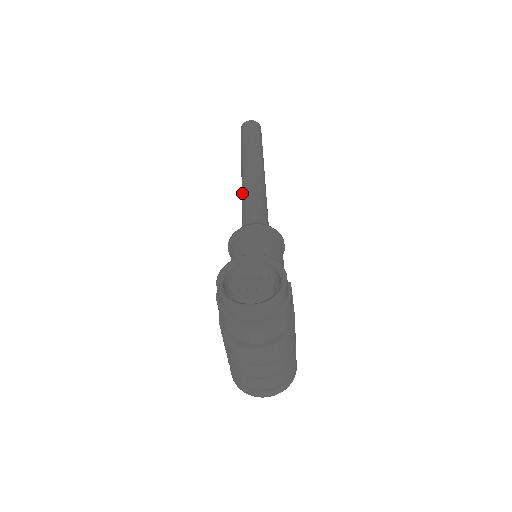
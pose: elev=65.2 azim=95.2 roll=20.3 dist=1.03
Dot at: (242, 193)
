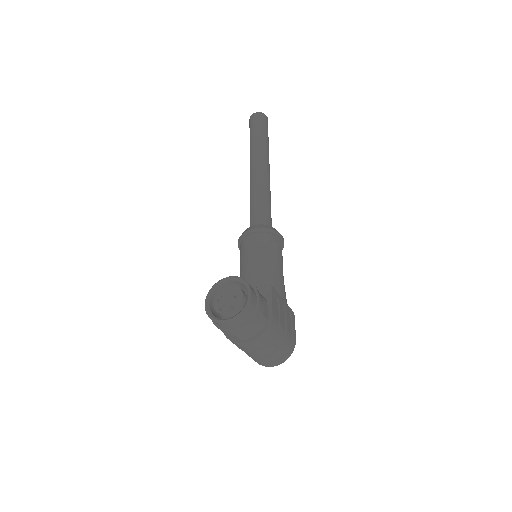
Dot at: occluded
